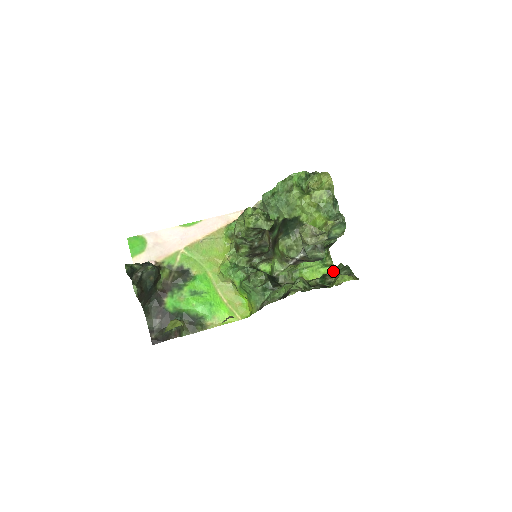
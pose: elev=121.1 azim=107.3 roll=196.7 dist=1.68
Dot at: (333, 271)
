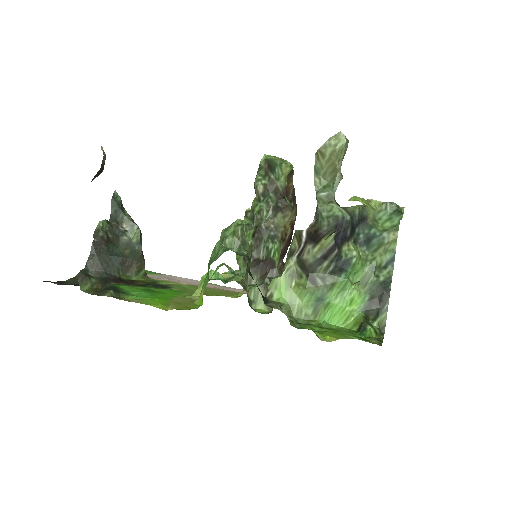
Dot at: occluded
